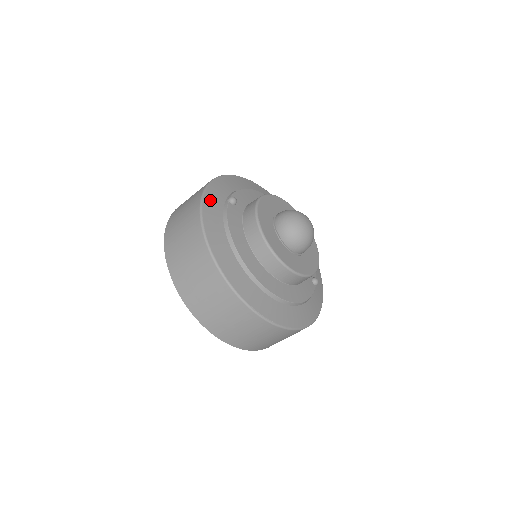
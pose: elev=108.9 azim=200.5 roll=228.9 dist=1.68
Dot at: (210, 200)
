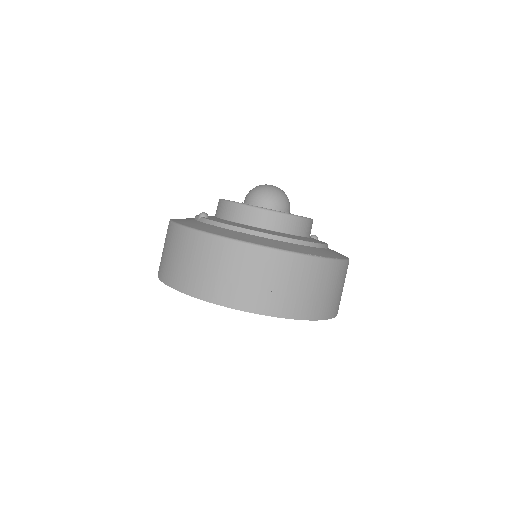
Dot at: (188, 223)
